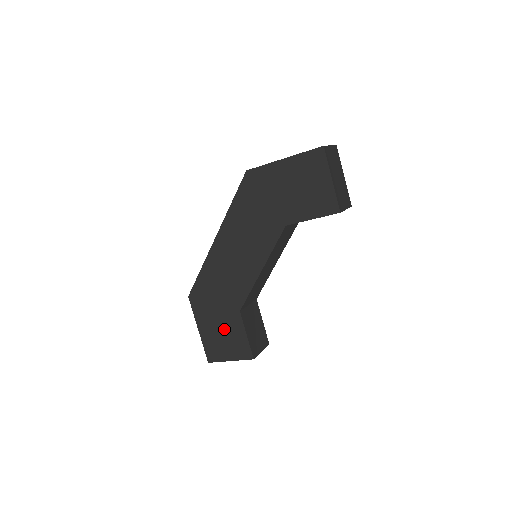
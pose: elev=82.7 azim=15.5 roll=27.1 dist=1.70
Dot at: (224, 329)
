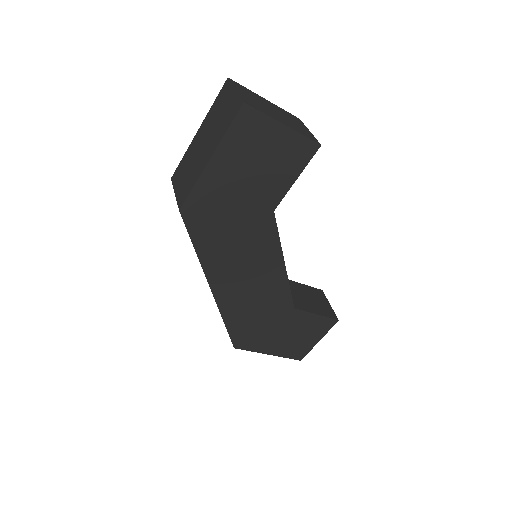
Dot at: (292, 332)
